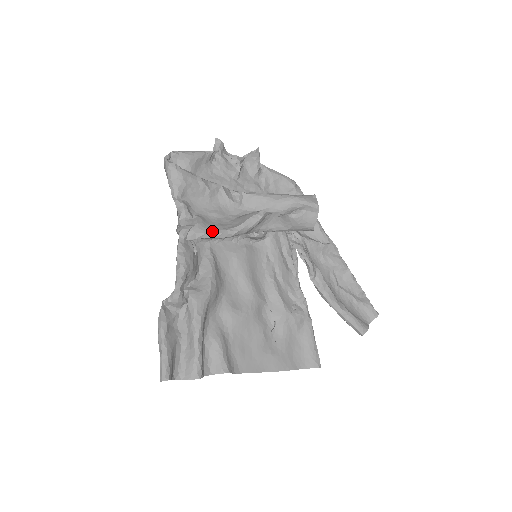
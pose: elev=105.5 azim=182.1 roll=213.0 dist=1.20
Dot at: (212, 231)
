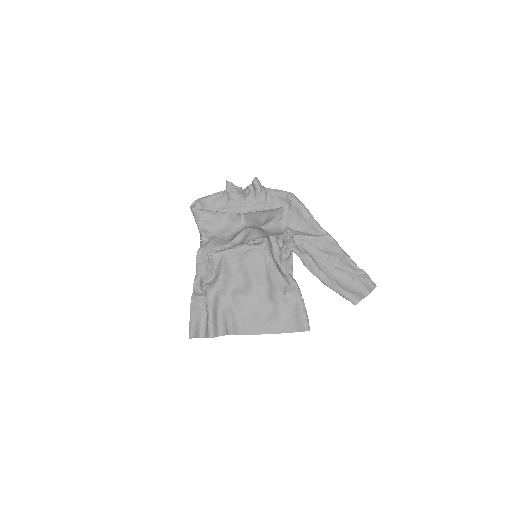
Dot at: (216, 247)
